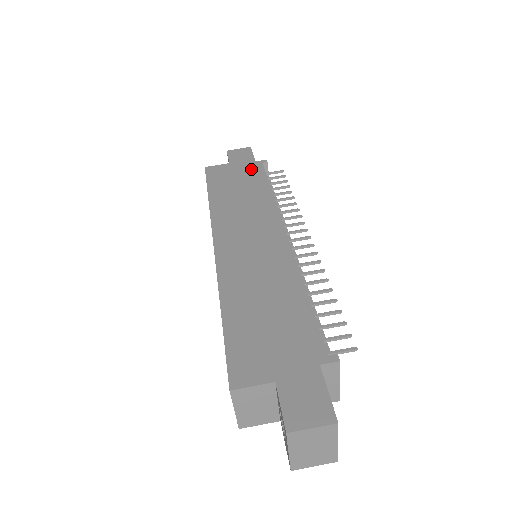
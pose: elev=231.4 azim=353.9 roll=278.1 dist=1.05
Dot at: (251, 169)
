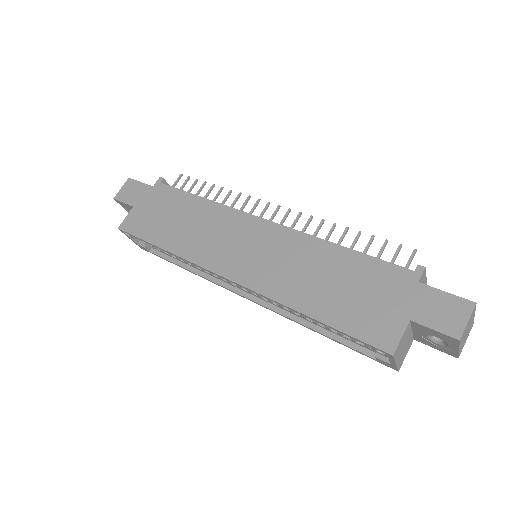
Dot at: (160, 196)
